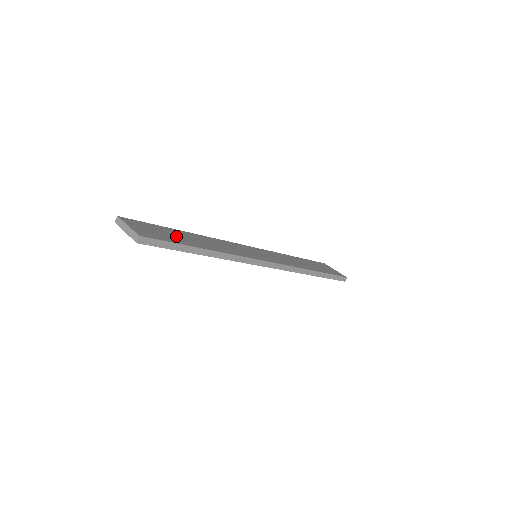
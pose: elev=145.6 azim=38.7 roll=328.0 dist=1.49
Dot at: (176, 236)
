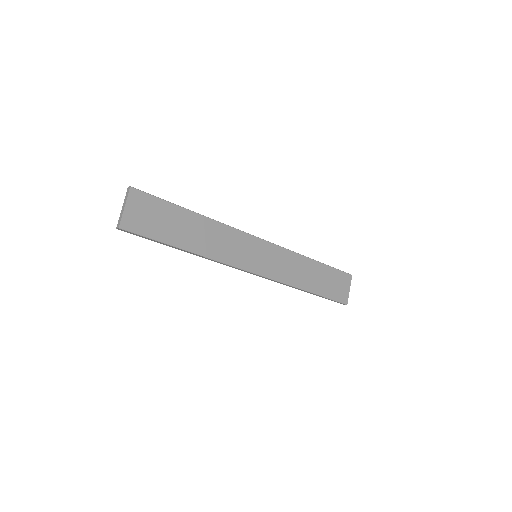
Dot at: (171, 225)
